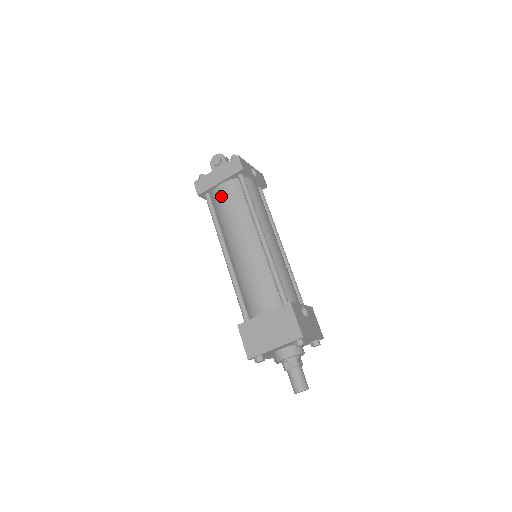
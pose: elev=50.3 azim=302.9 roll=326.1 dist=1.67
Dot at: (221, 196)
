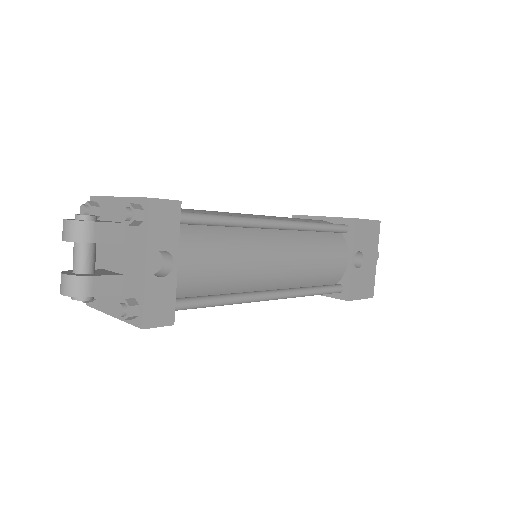
Dot at: occluded
